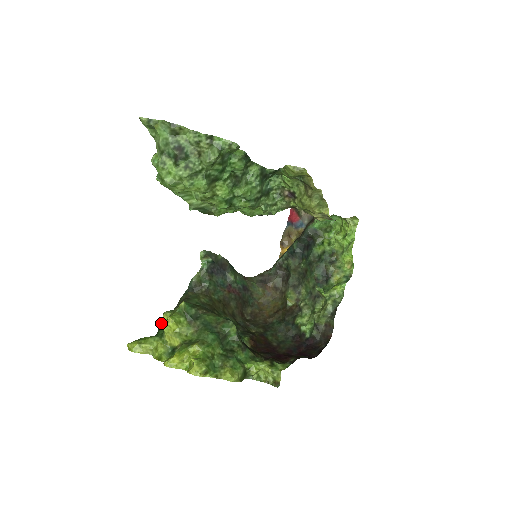
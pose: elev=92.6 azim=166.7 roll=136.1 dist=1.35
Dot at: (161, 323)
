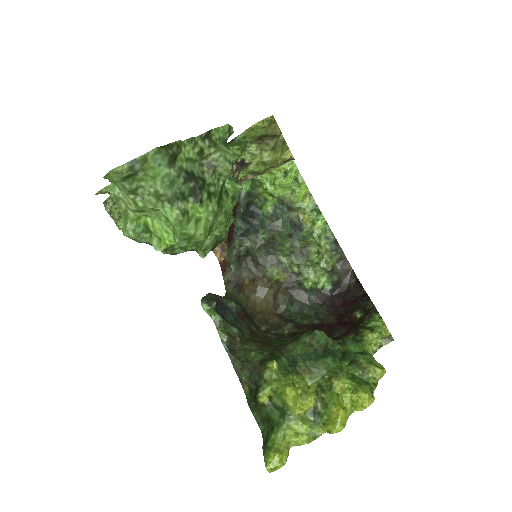
Dot at: (252, 412)
